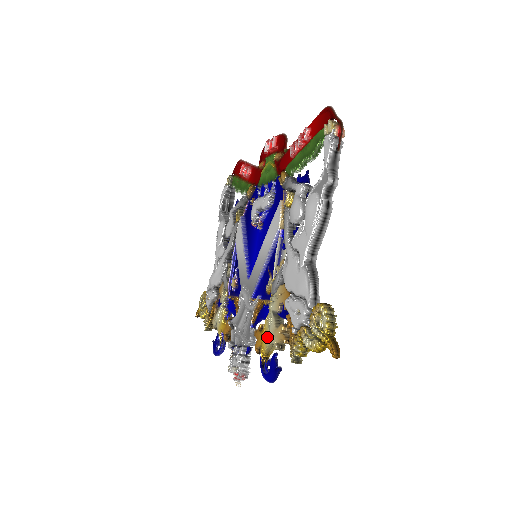
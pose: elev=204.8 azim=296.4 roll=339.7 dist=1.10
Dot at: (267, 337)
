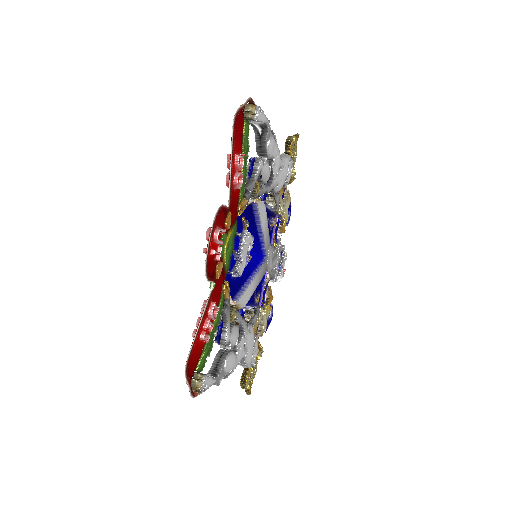
Dot at: occluded
